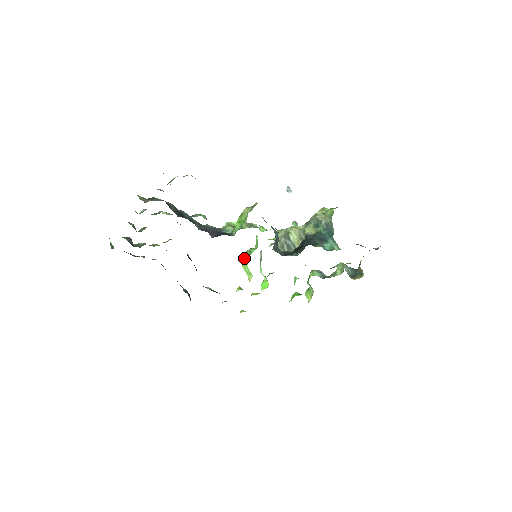
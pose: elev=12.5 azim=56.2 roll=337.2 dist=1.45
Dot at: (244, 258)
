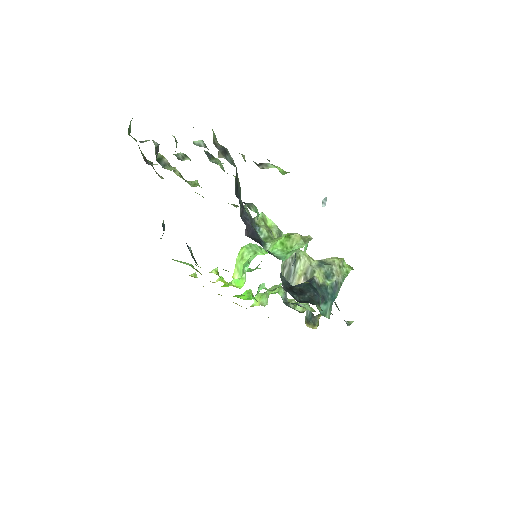
Dot at: (246, 252)
